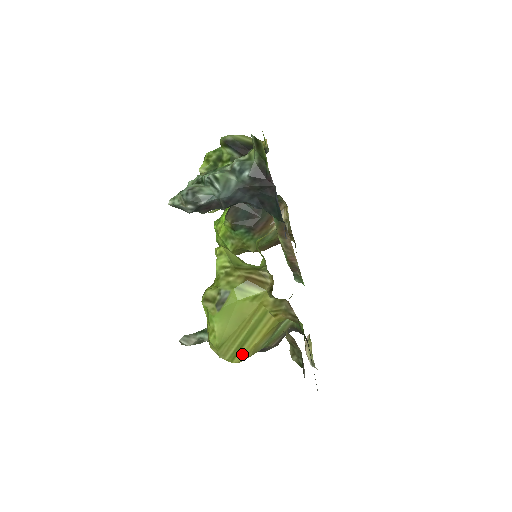
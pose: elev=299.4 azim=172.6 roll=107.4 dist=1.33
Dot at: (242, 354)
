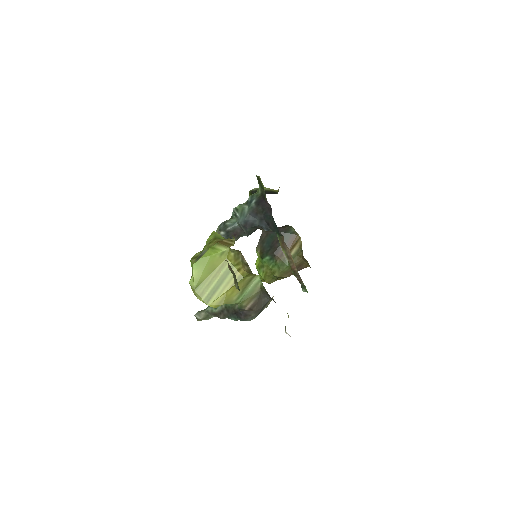
Dot at: (215, 299)
